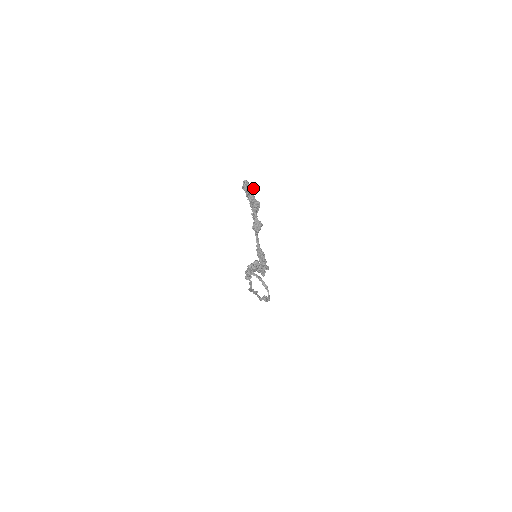
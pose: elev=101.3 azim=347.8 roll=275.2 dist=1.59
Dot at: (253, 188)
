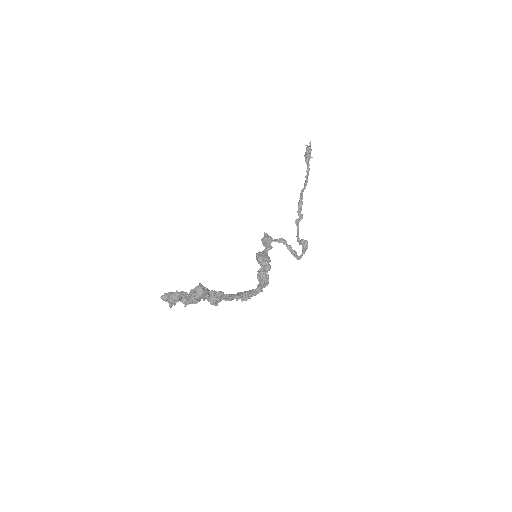
Dot at: (178, 298)
